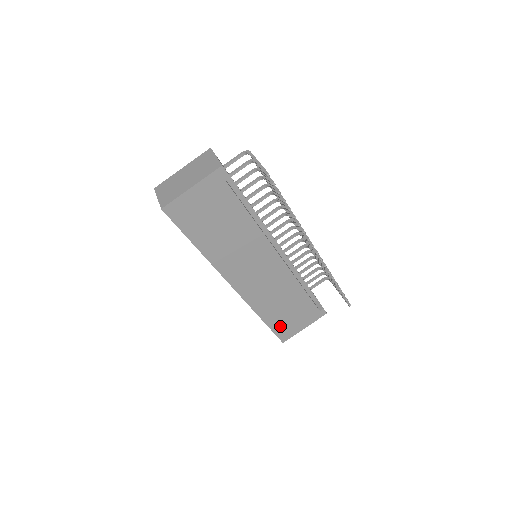
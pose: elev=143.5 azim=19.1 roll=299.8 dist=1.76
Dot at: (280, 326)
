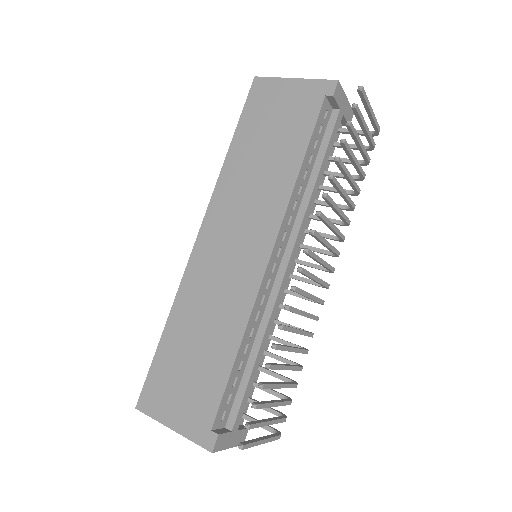
Dot at: (163, 373)
